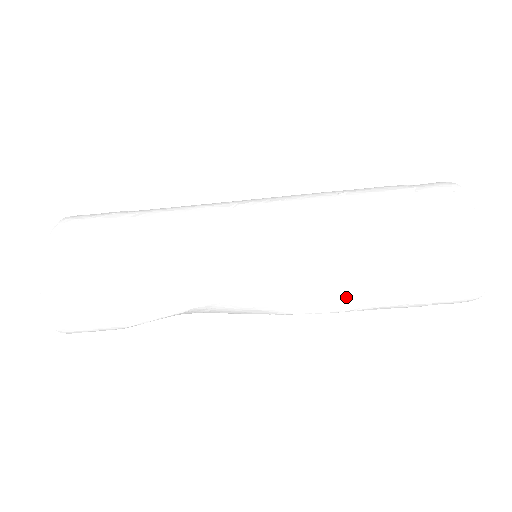
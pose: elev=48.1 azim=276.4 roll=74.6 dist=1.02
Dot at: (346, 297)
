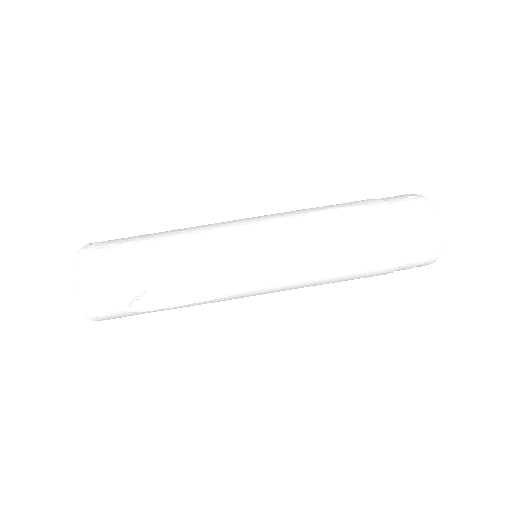
Dot at: (330, 244)
